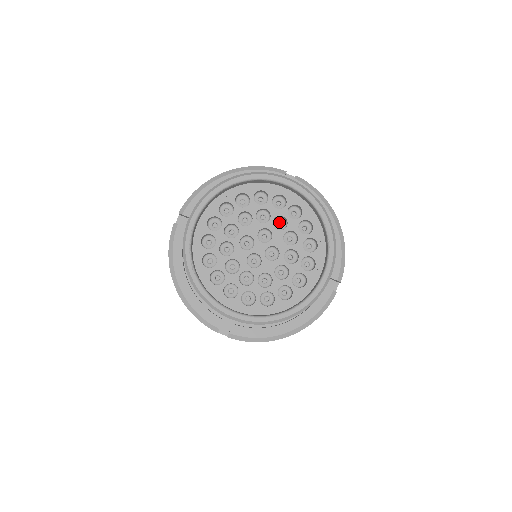
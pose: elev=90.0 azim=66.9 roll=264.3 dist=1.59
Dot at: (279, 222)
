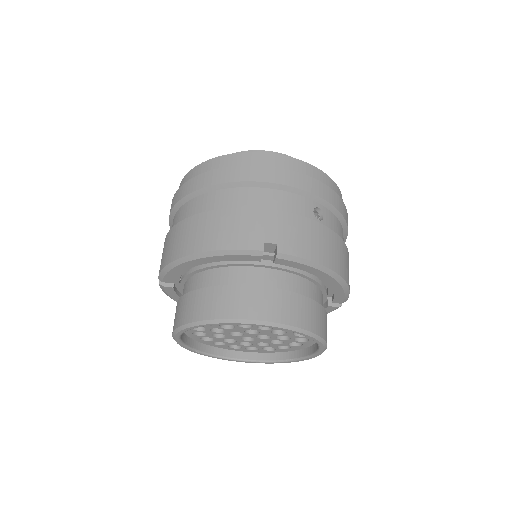
Dot at: occluded
